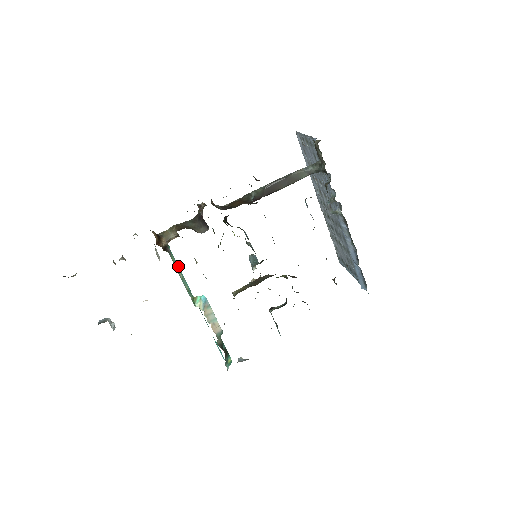
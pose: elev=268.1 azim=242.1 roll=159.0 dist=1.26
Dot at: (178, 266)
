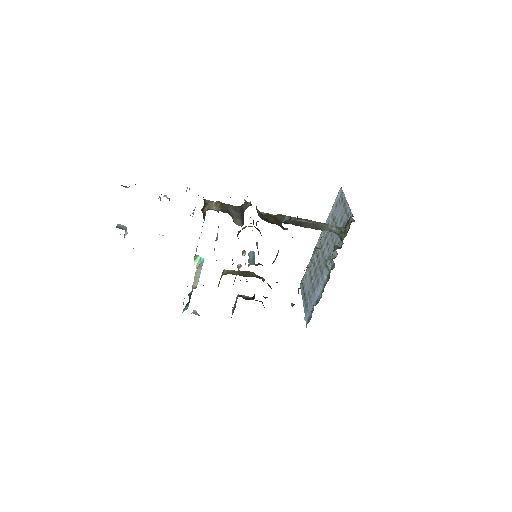
Dot at: occluded
